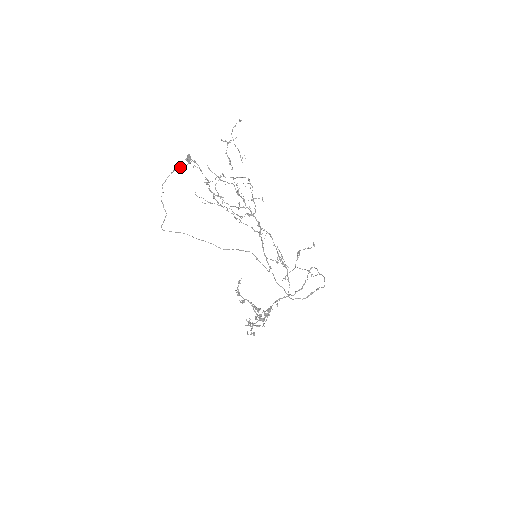
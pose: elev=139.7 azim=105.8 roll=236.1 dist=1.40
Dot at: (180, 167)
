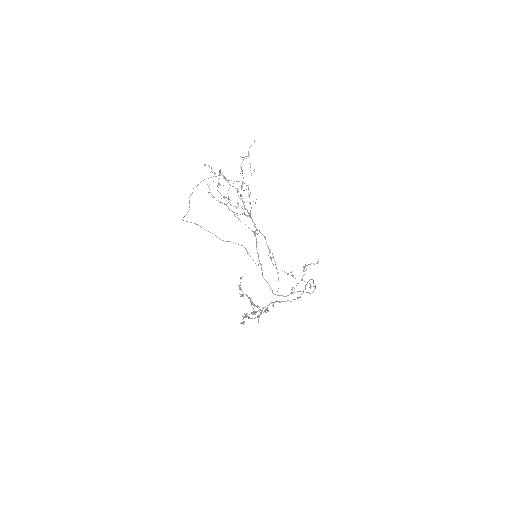
Dot at: (211, 177)
